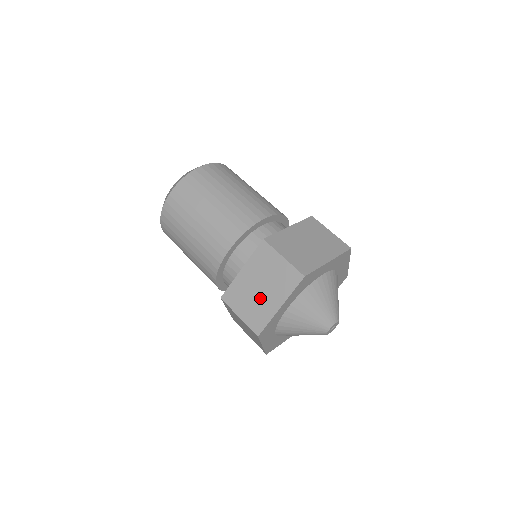
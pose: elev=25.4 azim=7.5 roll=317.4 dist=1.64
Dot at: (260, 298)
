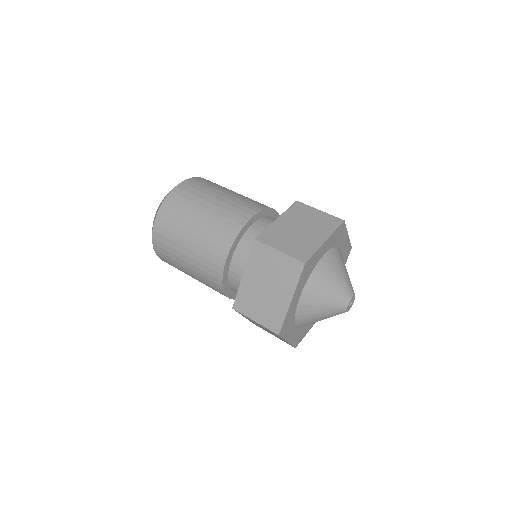
Dot at: (302, 236)
